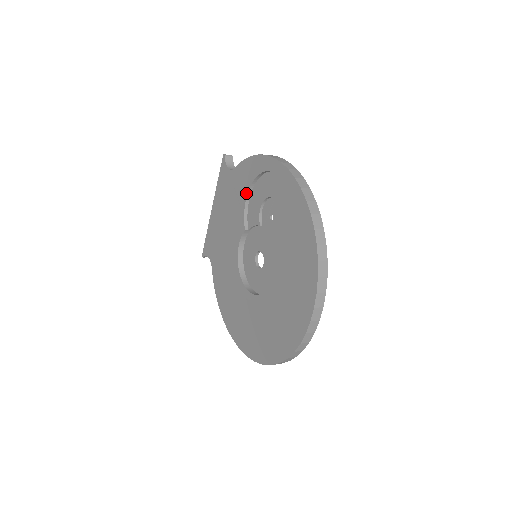
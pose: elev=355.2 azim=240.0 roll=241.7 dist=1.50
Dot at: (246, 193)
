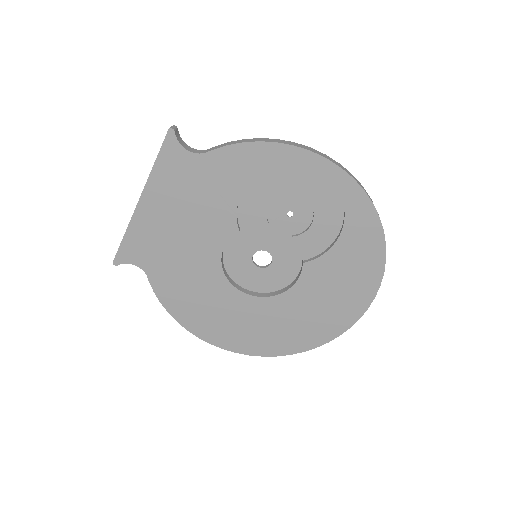
Dot at: (242, 188)
